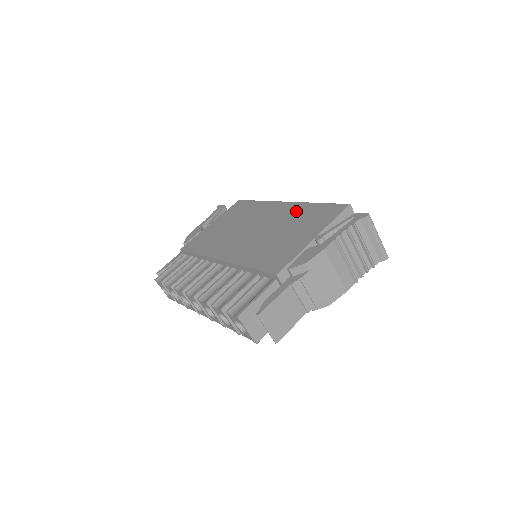
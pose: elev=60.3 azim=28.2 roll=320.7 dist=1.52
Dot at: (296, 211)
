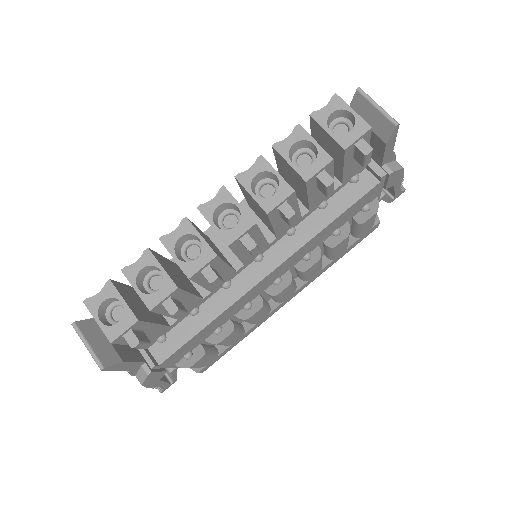
Dot at: occluded
